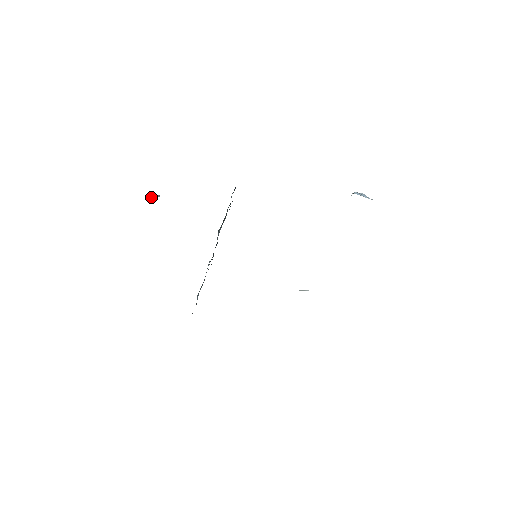
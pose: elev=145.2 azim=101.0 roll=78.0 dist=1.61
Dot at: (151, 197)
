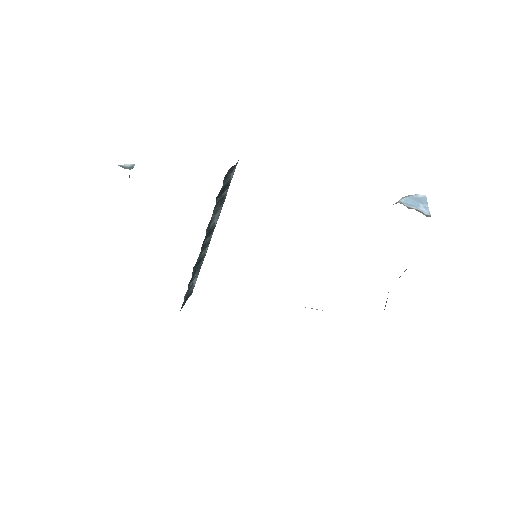
Dot at: (123, 167)
